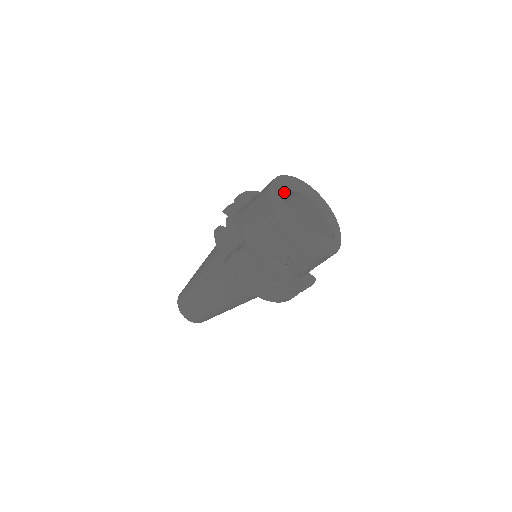
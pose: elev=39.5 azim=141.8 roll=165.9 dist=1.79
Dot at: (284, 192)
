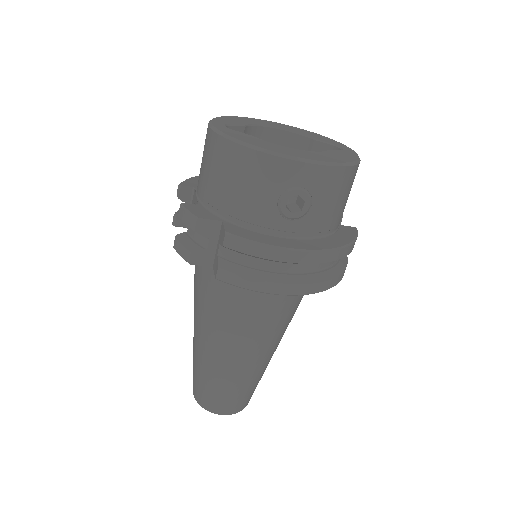
Dot at: occluded
